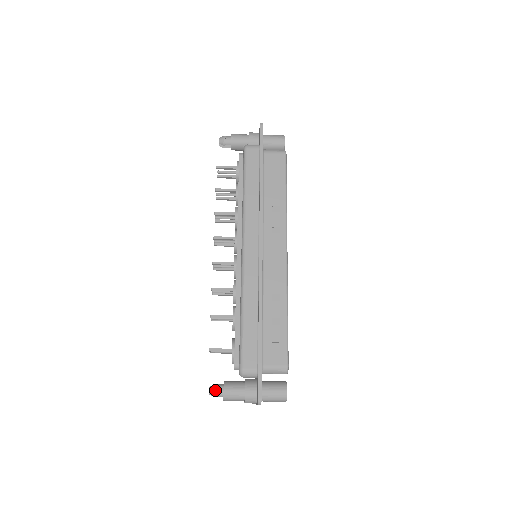
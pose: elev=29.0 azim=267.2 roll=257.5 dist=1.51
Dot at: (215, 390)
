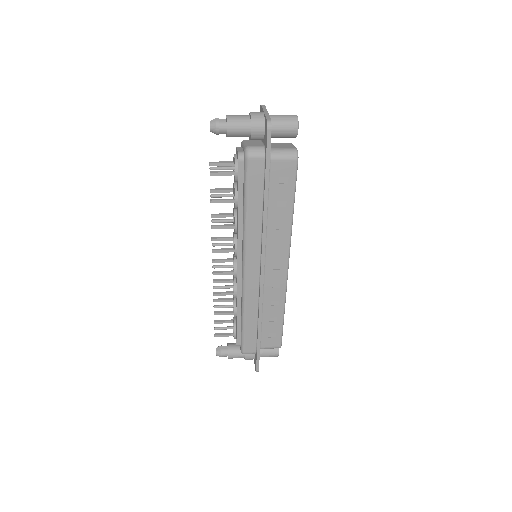
Dot at: (221, 355)
